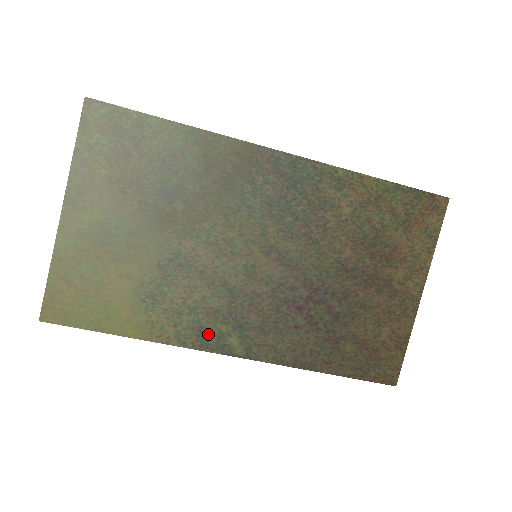
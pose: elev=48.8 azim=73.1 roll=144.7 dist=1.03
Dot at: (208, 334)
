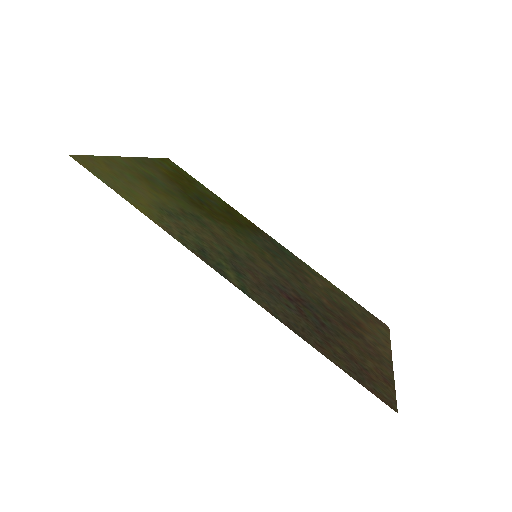
Dot at: (208, 256)
